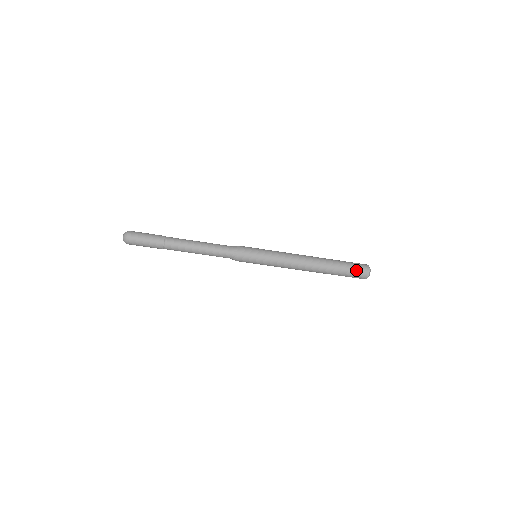
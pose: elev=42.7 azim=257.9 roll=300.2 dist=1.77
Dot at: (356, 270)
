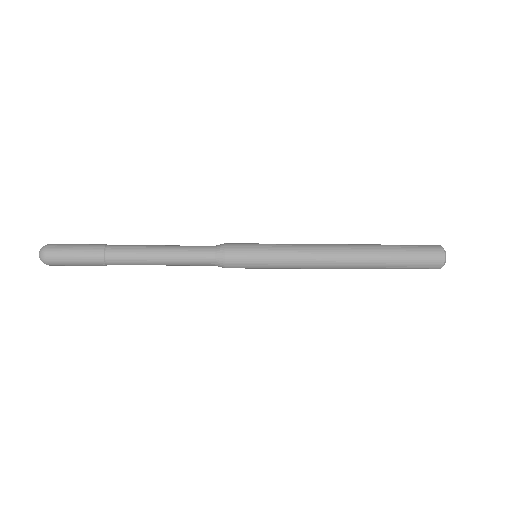
Dot at: (421, 263)
